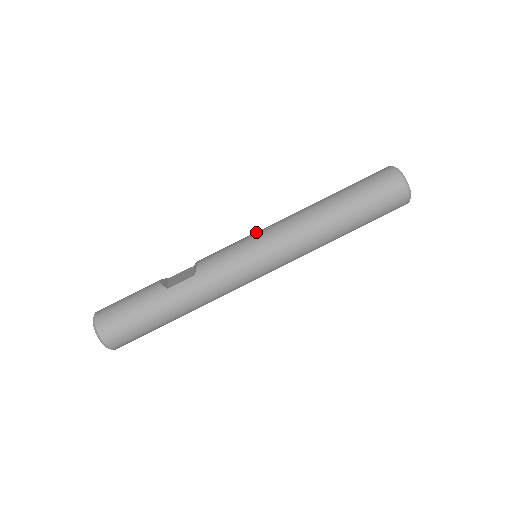
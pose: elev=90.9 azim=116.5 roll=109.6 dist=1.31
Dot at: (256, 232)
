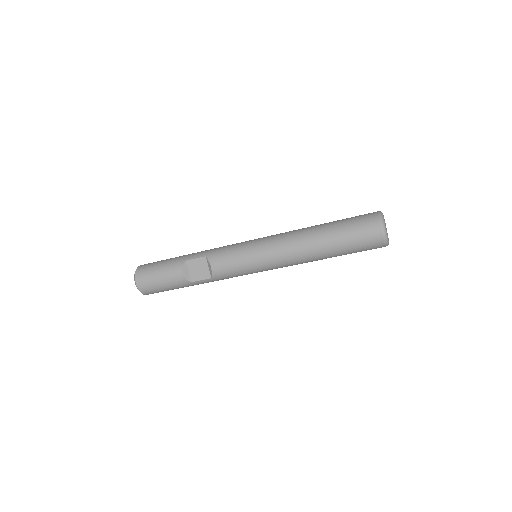
Dot at: (259, 255)
